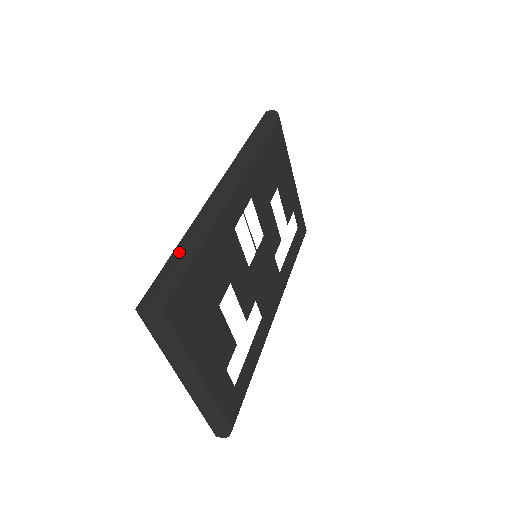
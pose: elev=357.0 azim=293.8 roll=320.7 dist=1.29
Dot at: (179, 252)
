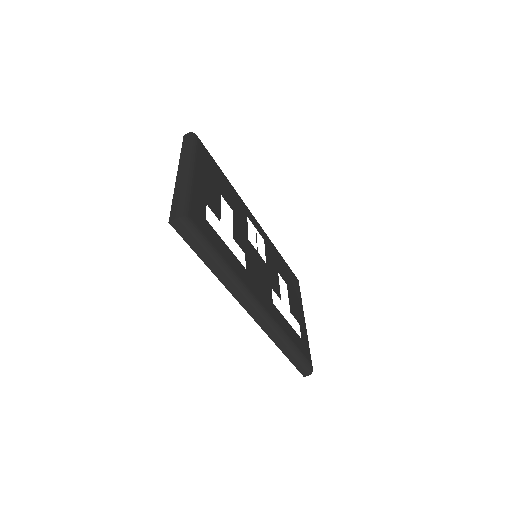
Dot at: occluded
